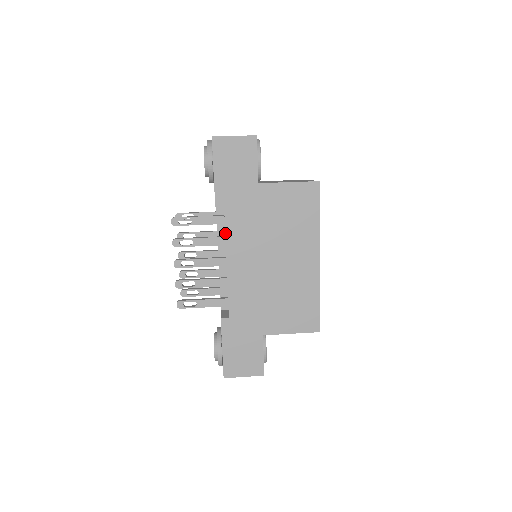
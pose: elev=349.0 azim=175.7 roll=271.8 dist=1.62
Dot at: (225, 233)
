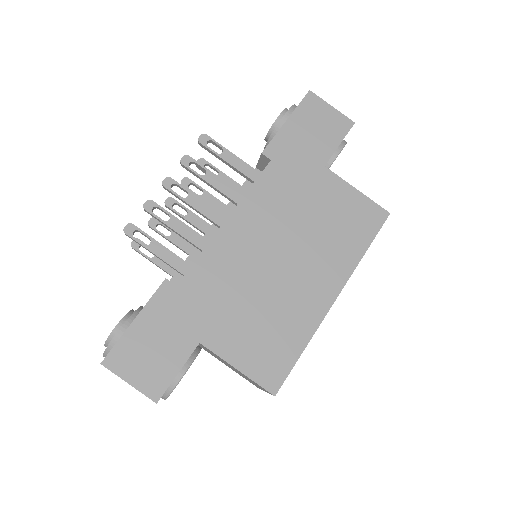
Dot at: (251, 187)
